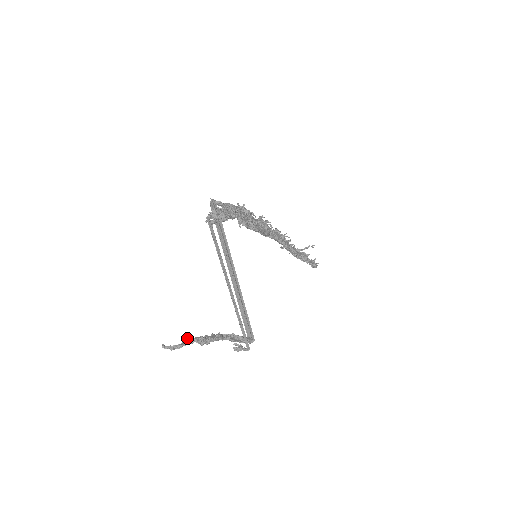
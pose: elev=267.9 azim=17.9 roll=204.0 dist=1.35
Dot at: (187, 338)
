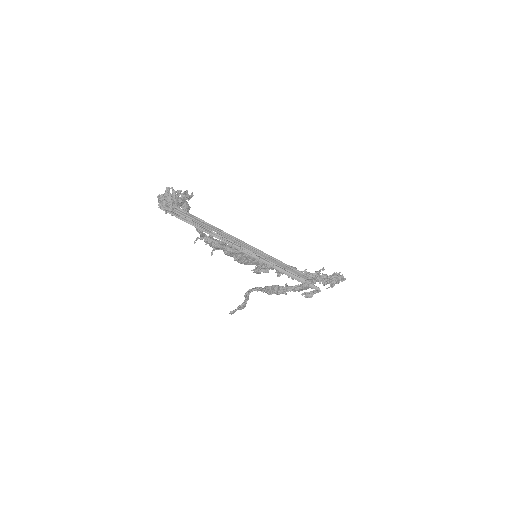
Dot at: (244, 295)
